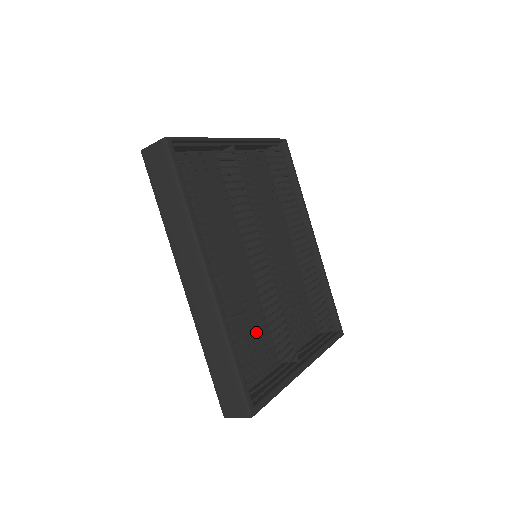
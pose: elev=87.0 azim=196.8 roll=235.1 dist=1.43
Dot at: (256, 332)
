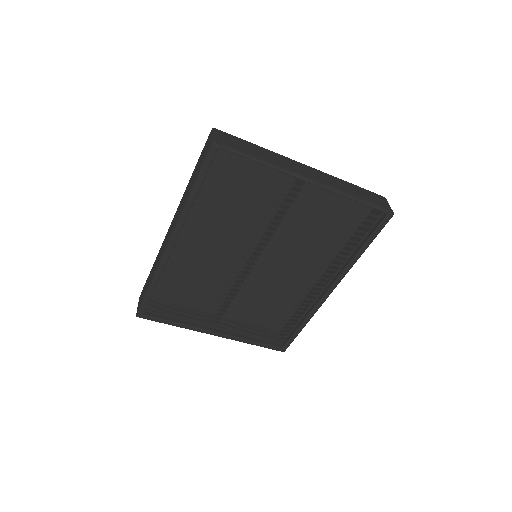
Dot at: (188, 291)
